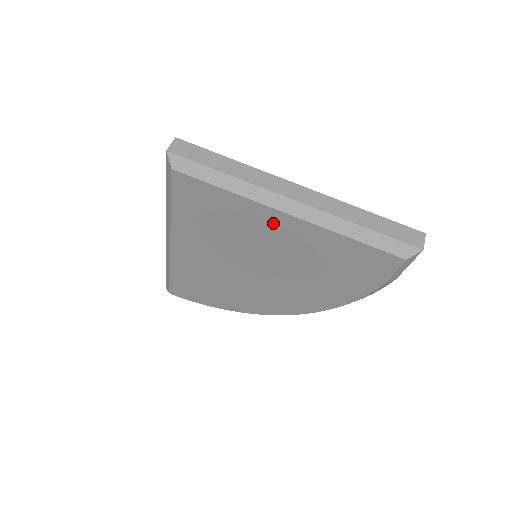
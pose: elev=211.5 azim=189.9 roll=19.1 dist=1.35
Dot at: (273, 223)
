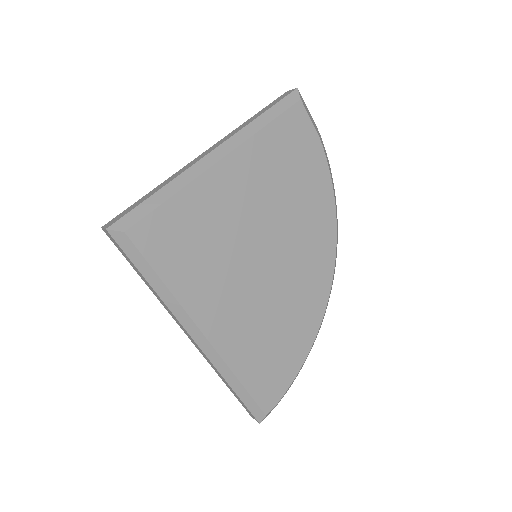
Dot at: (224, 184)
